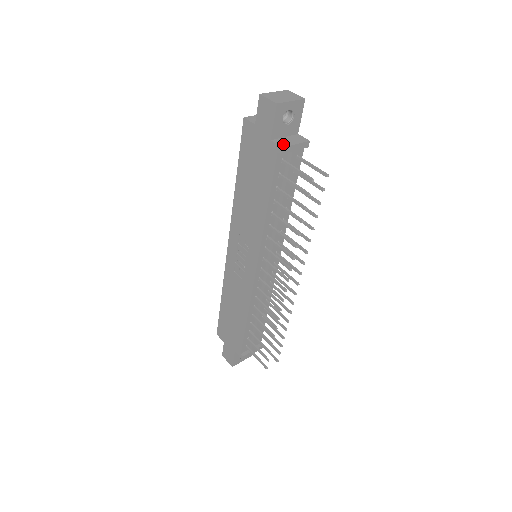
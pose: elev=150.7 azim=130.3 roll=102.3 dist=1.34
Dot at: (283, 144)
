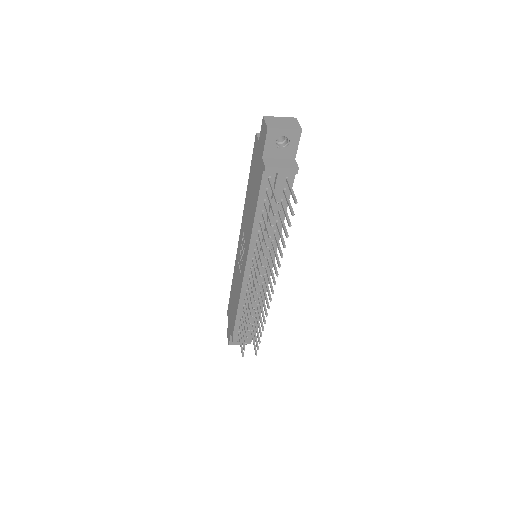
Dot at: (269, 164)
